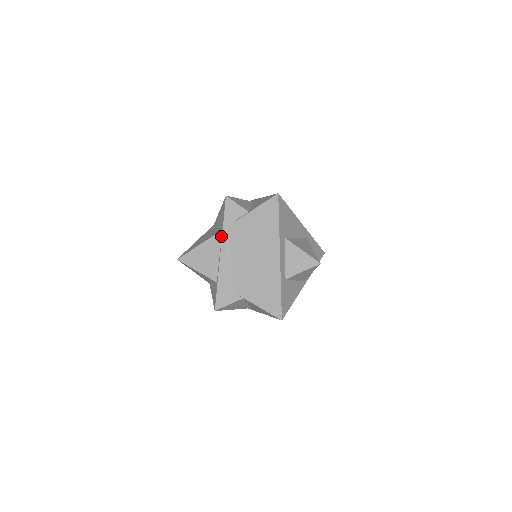
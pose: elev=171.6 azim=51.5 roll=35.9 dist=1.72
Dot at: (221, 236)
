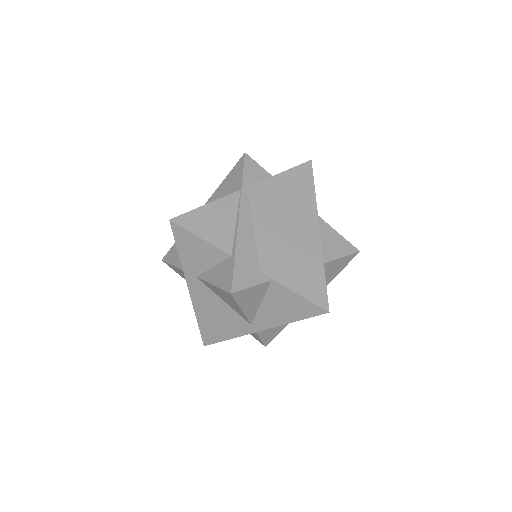
Dot at: (239, 197)
